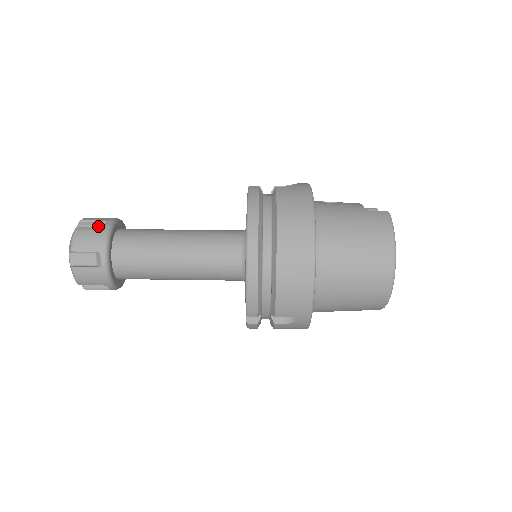
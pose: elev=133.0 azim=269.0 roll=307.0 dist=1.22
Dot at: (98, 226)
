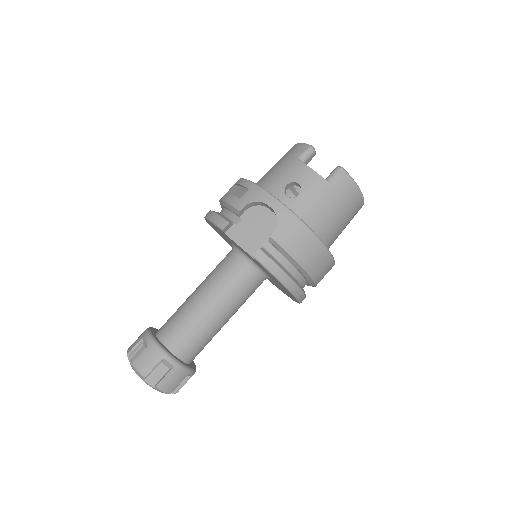
Dot at: (158, 365)
